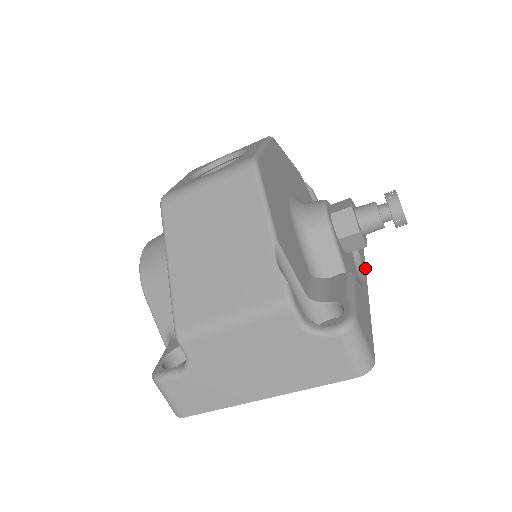
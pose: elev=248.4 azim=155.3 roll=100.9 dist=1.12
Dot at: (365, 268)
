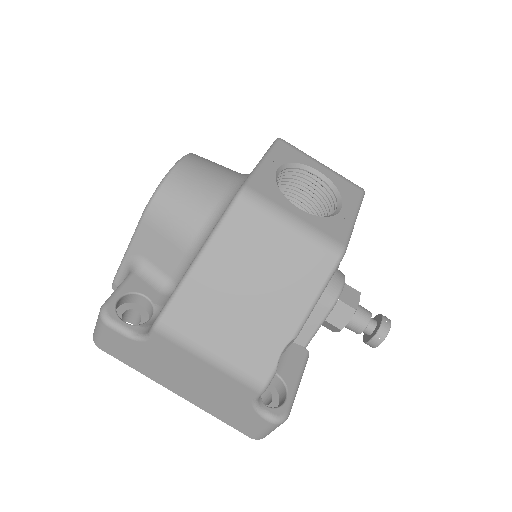
Dot at: occluded
